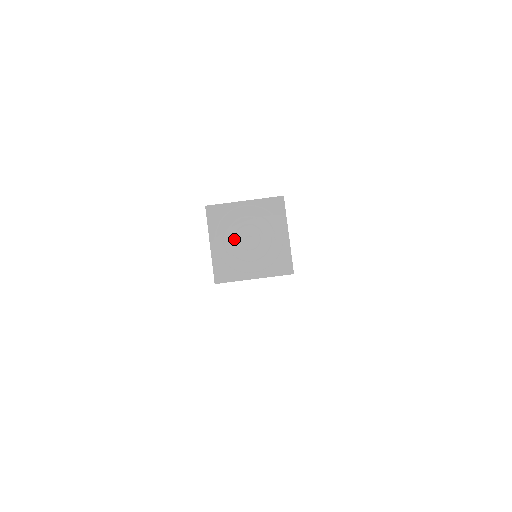
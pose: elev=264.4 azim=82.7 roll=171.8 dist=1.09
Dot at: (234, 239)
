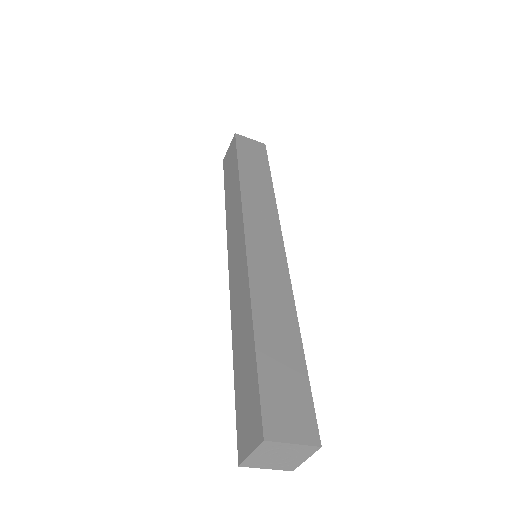
Dot at: (269, 455)
